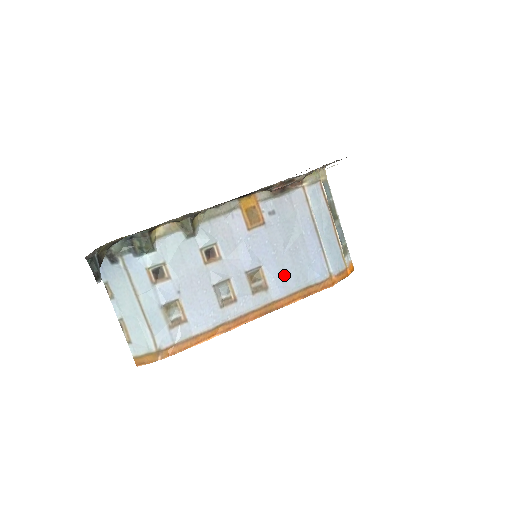
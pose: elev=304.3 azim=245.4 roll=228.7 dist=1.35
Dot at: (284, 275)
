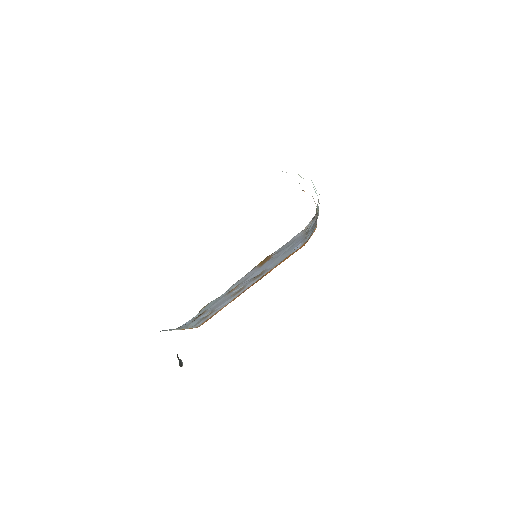
Dot at: (276, 263)
